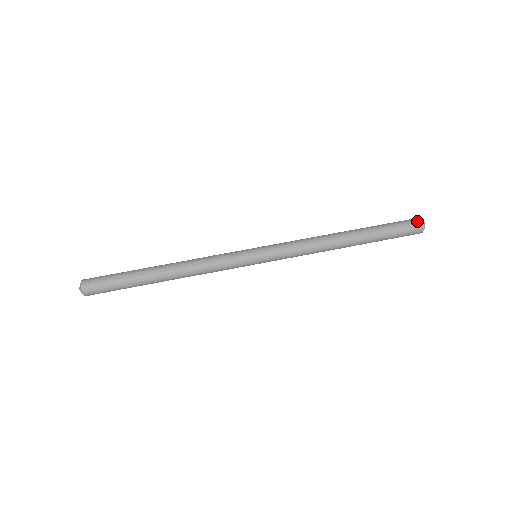
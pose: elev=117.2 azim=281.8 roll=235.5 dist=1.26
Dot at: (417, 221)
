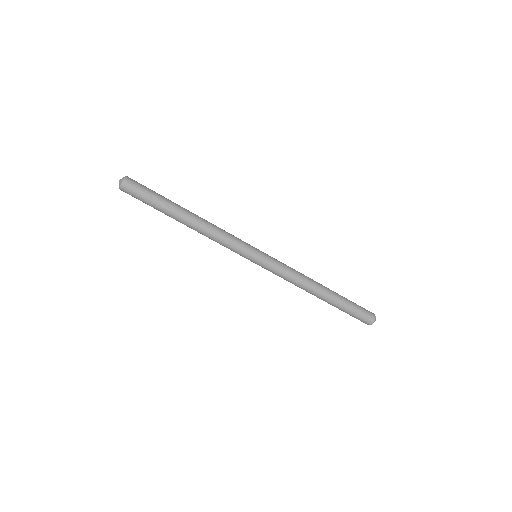
Dot at: (372, 317)
